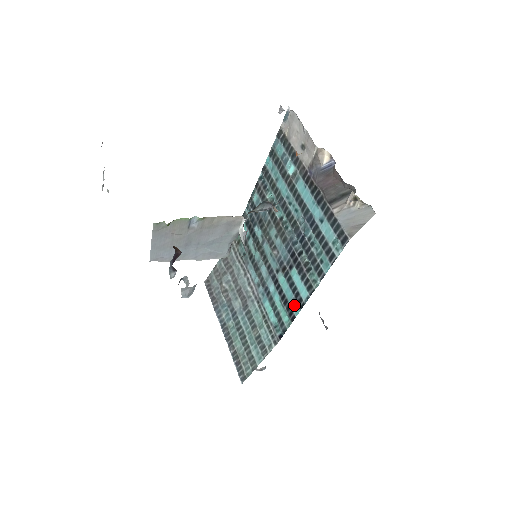
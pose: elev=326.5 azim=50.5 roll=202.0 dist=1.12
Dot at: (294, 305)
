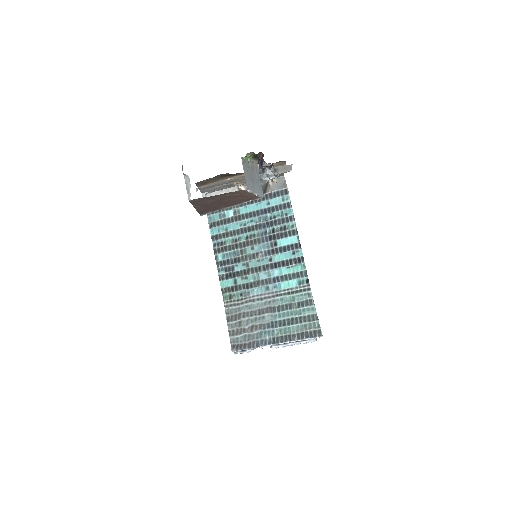
Dot at: (296, 254)
